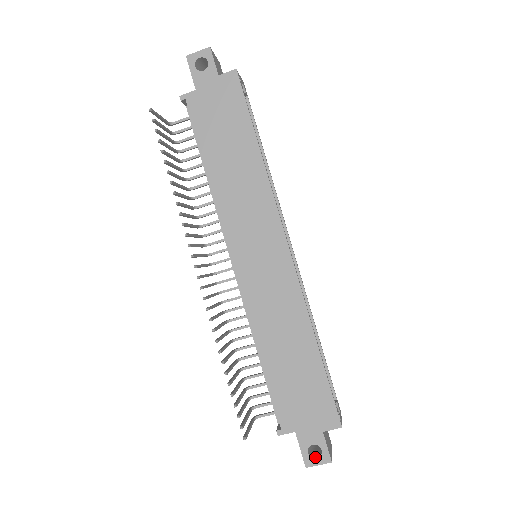
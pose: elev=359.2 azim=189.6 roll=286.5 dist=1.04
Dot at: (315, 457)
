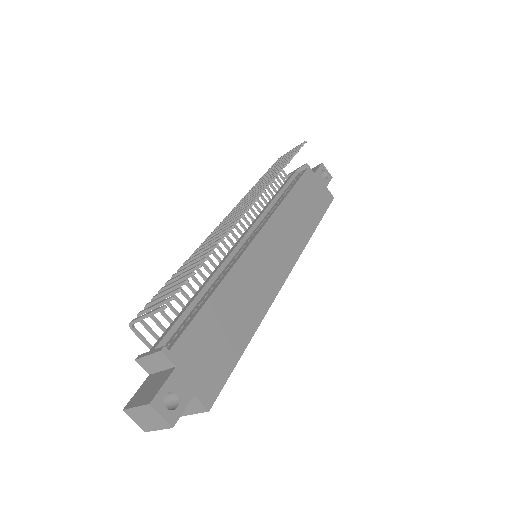
Dot at: (164, 406)
